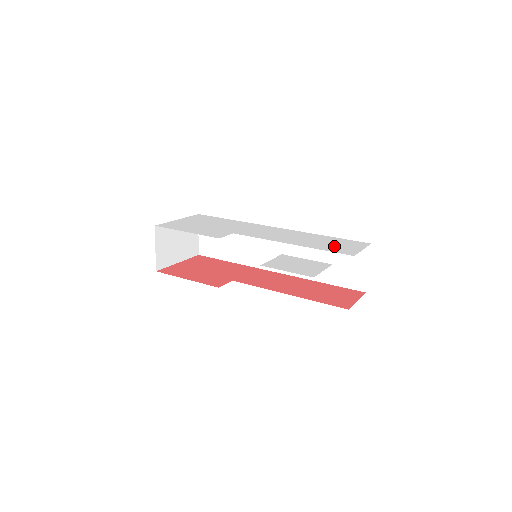
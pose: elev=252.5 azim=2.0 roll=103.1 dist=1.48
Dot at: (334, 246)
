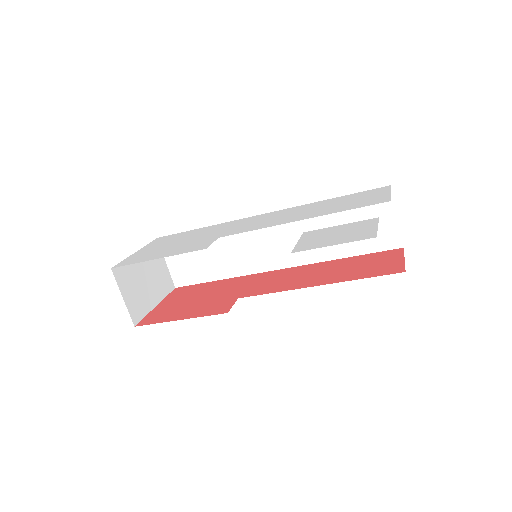
Dot at: (354, 202)
